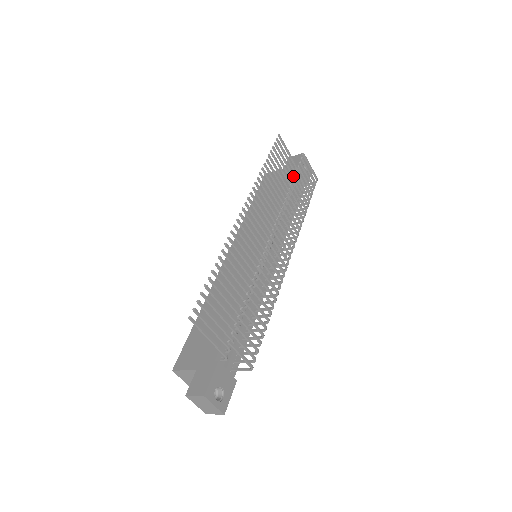
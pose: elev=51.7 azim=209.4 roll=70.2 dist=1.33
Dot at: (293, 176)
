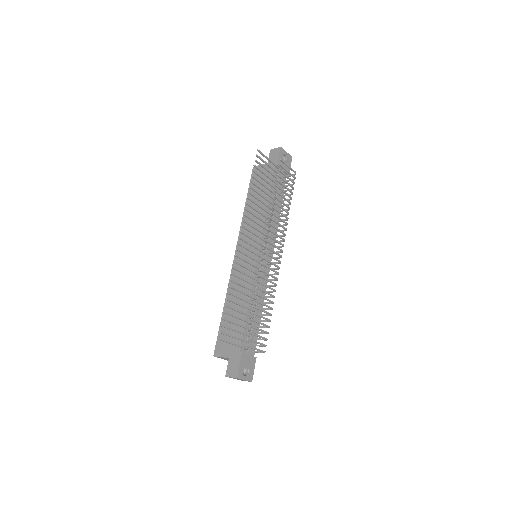
Dot at: occluded
